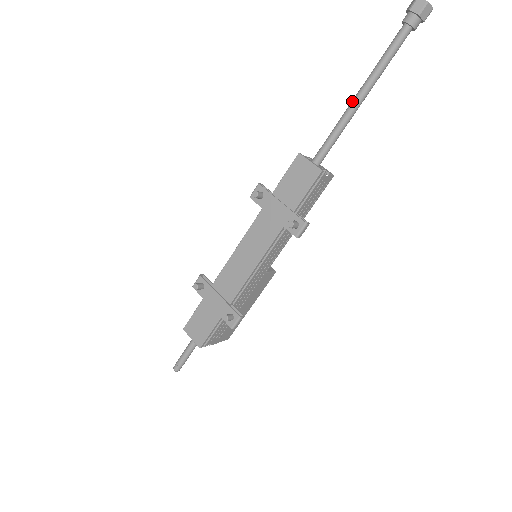
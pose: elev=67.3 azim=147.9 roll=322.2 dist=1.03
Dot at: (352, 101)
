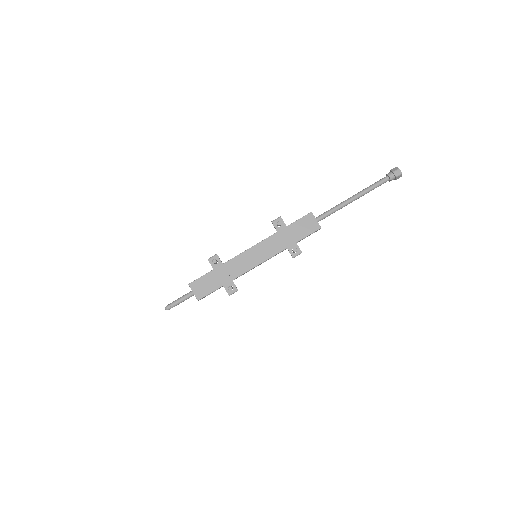
Dot at: (349, 199)
